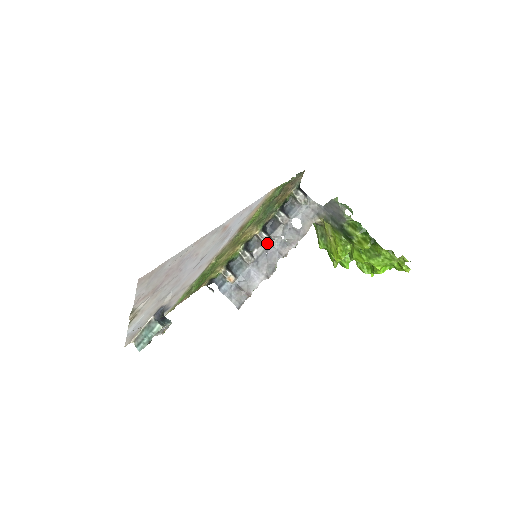
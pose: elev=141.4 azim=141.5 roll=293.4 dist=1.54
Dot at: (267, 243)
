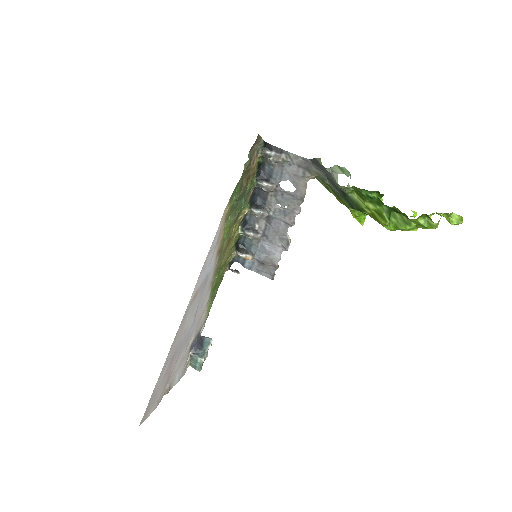
Dot at: (265, 217)
